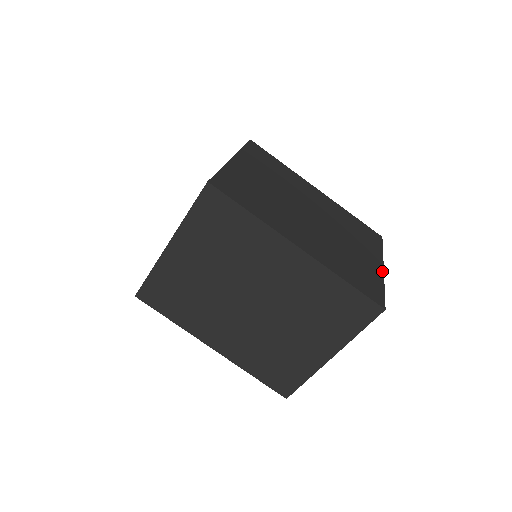
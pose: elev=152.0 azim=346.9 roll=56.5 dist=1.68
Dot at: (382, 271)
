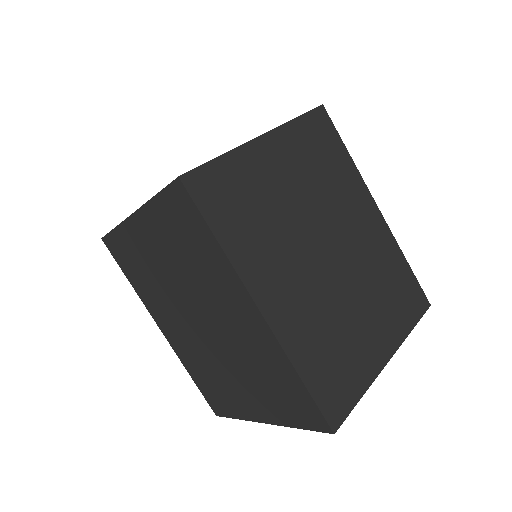
Dot at: occluded
